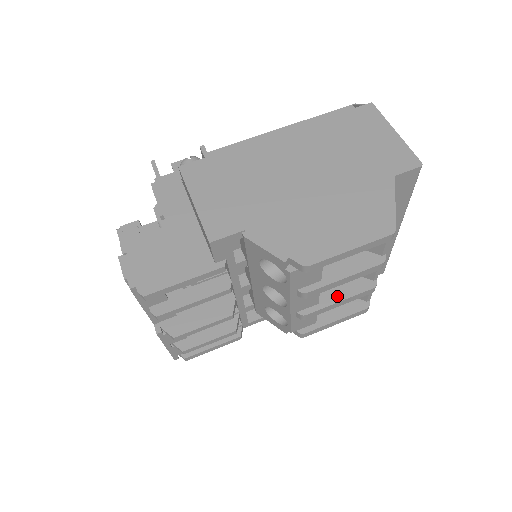
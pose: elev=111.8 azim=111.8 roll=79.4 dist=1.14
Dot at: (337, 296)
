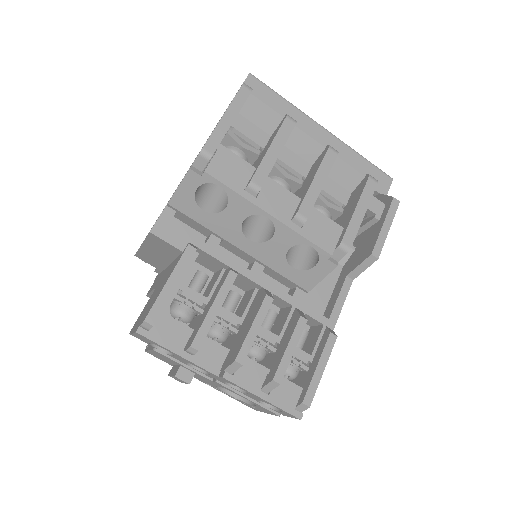
Dot at: (309, 181)
